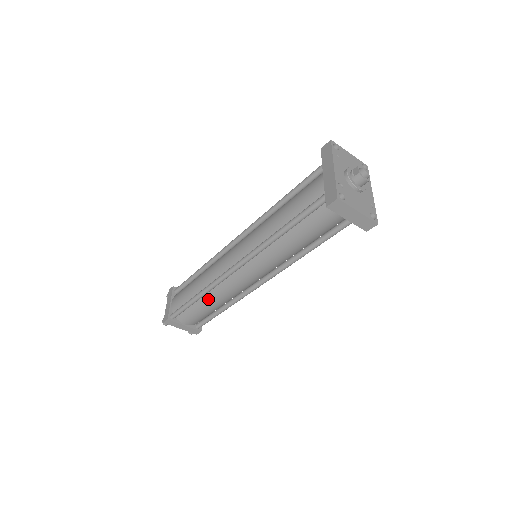
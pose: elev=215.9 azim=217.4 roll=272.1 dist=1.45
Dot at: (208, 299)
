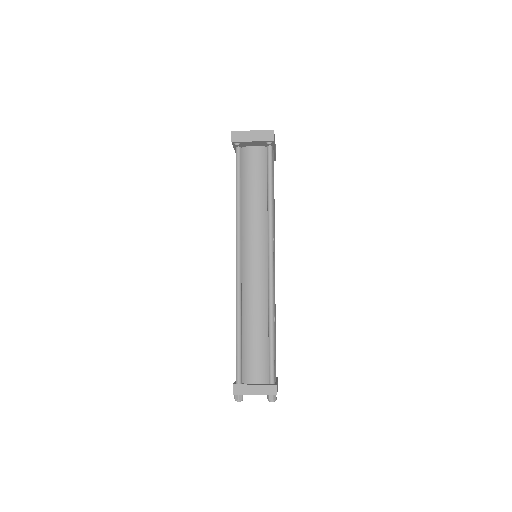
Dot at: (247, 323)
